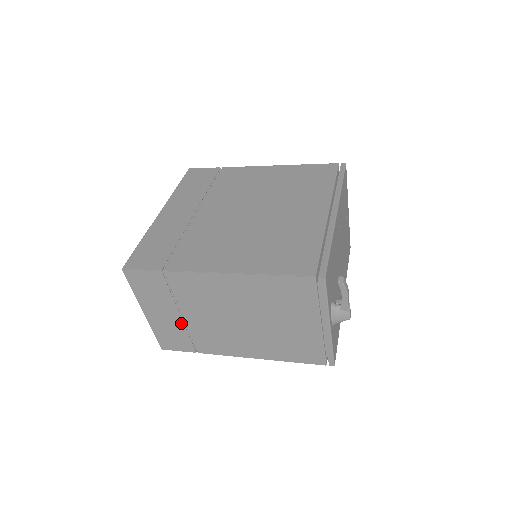
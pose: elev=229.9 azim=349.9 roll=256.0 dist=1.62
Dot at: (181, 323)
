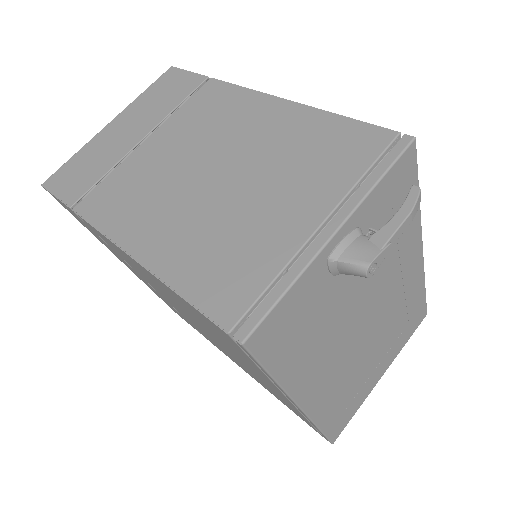
Dot at: (127, 151)
